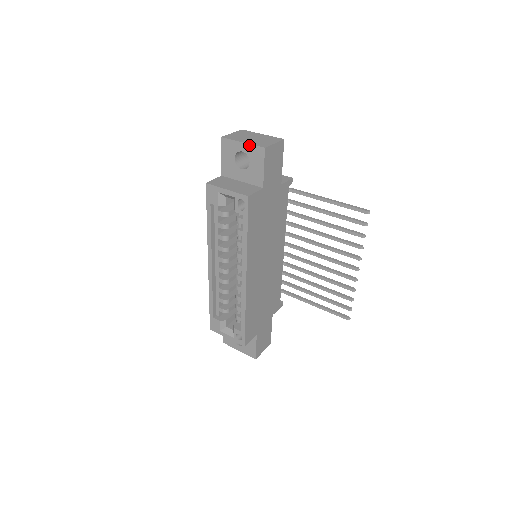
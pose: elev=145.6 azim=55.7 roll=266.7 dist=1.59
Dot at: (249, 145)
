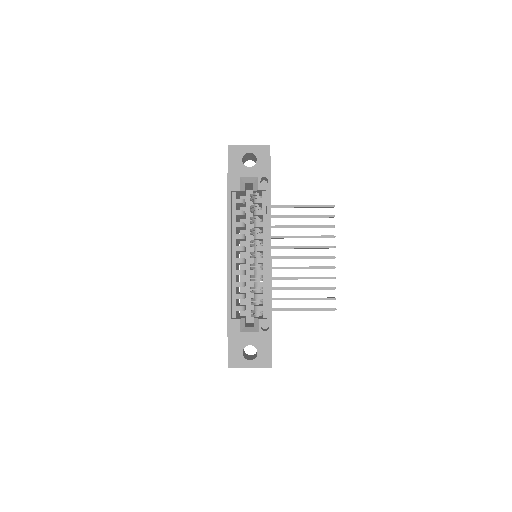
Dot at: (256, 146)
